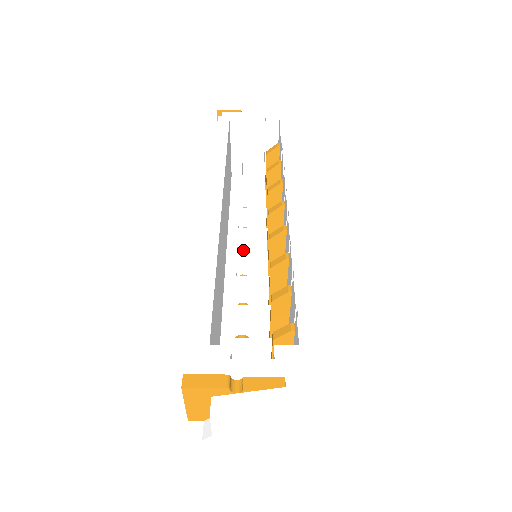
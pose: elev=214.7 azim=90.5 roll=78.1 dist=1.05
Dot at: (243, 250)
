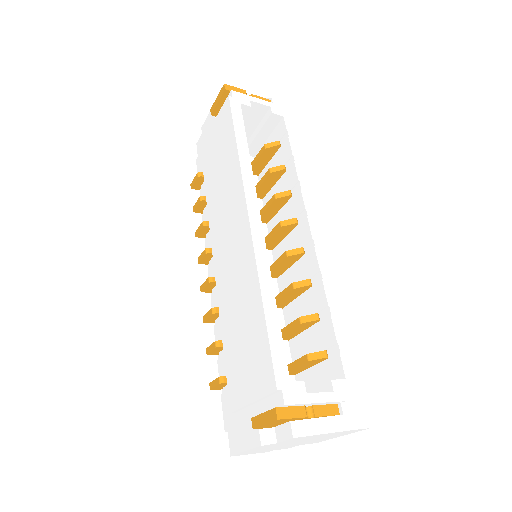
Dot at: occluded
